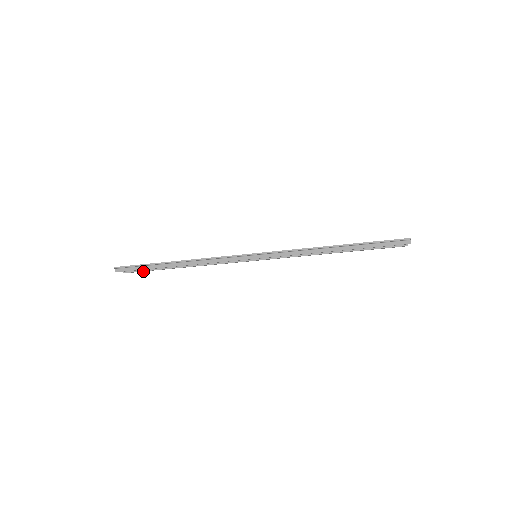
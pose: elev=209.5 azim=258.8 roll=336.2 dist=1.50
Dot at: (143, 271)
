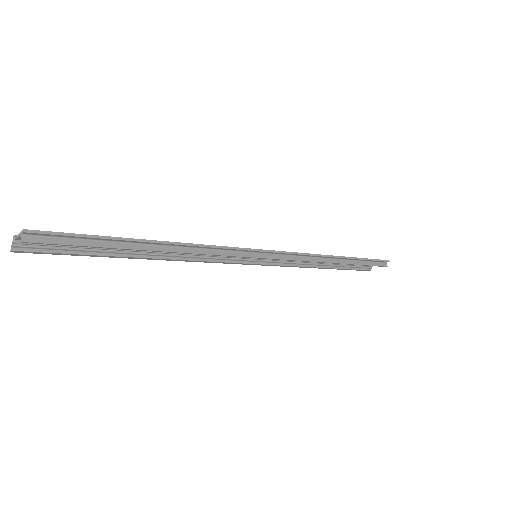
Dot at: (58, 253)
